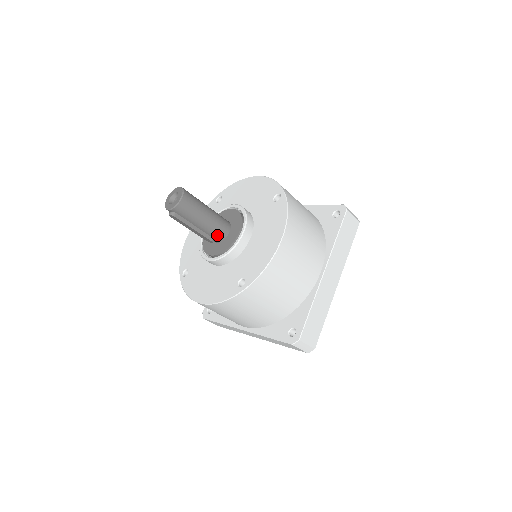
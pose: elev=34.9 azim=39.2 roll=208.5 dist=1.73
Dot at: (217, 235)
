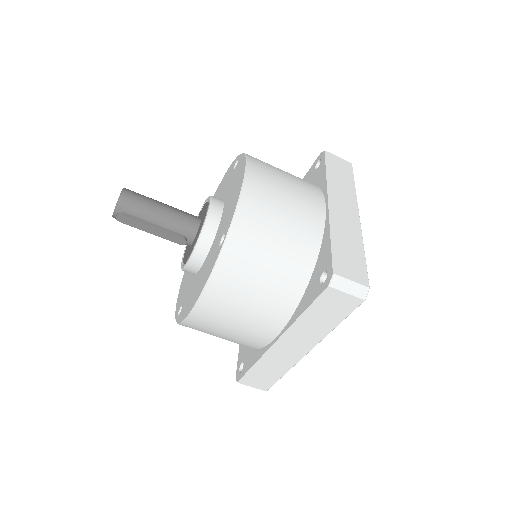
Dot at: (186, 228)
